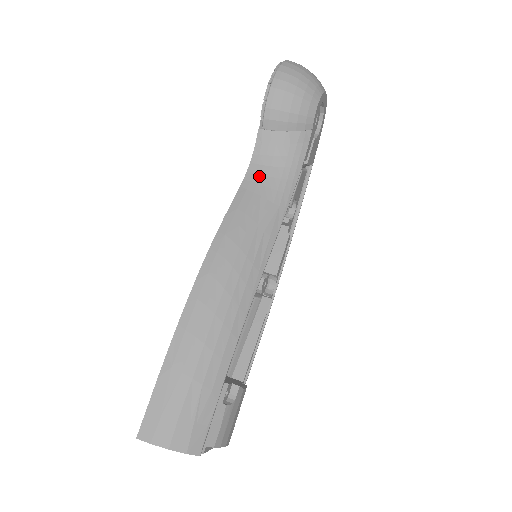
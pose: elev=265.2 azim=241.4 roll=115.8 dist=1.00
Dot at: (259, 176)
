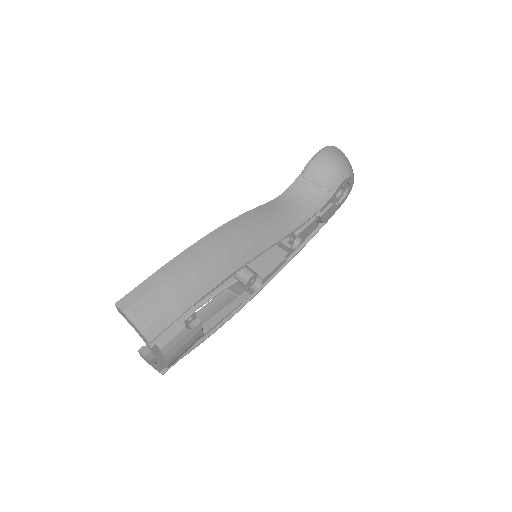
Dot at: (285, 202)
